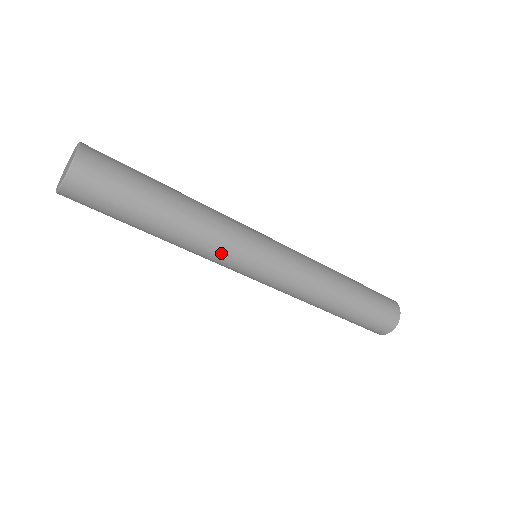
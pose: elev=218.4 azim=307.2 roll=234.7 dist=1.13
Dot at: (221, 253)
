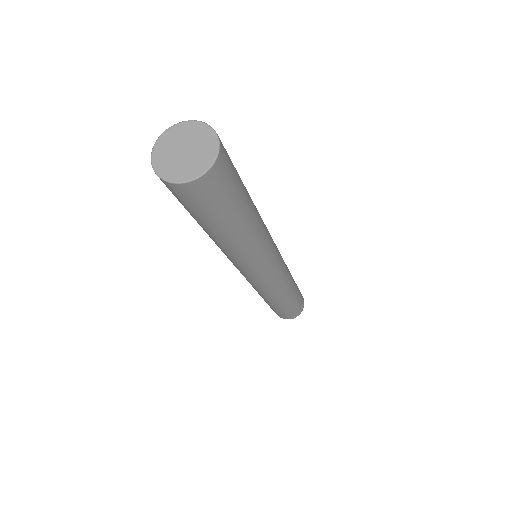
Dot at: (233, 261)
